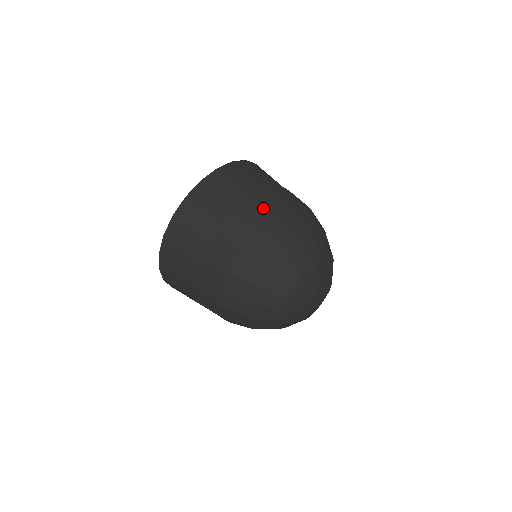
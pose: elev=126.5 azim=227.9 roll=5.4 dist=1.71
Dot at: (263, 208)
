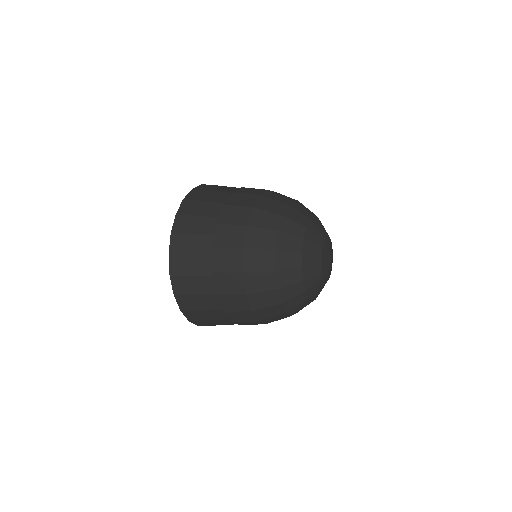
Dot at: occluded
